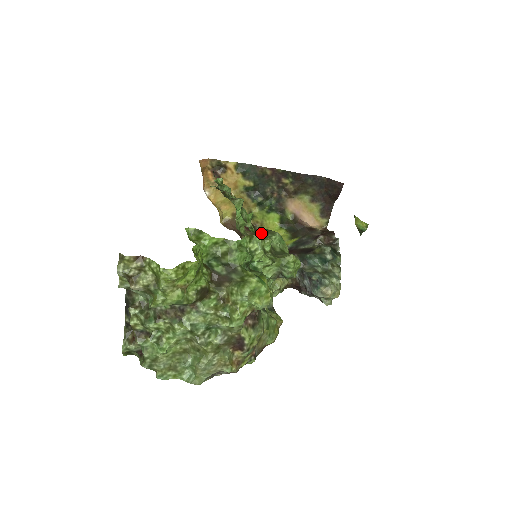
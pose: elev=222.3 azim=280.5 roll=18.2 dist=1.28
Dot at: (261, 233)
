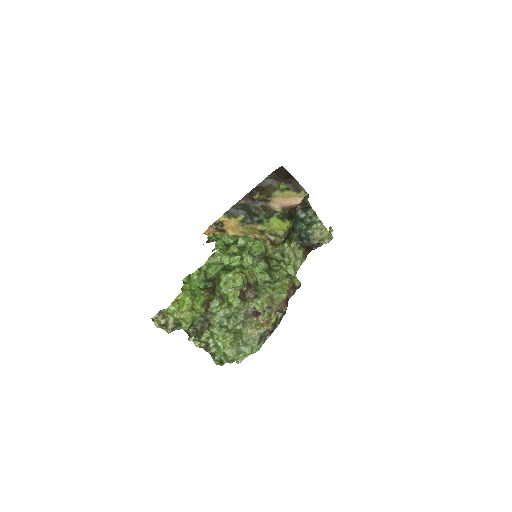
Dot at: occluded
